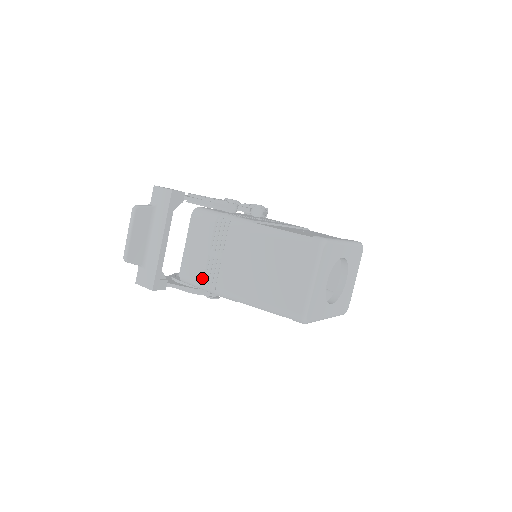
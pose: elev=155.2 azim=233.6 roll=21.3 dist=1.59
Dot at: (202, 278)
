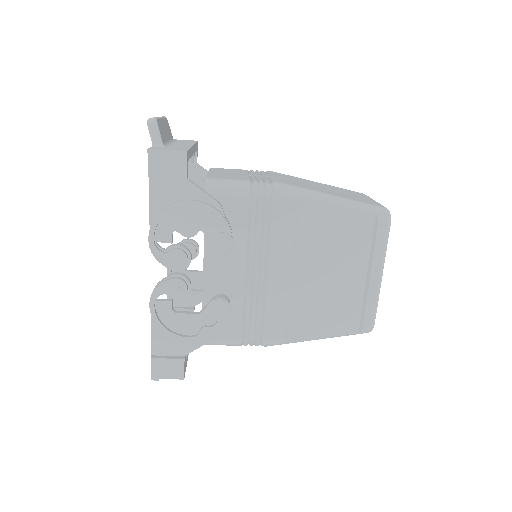
Dot at: (248, 179)
